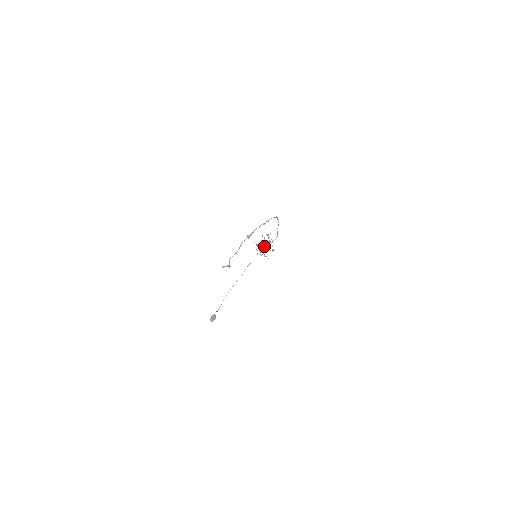
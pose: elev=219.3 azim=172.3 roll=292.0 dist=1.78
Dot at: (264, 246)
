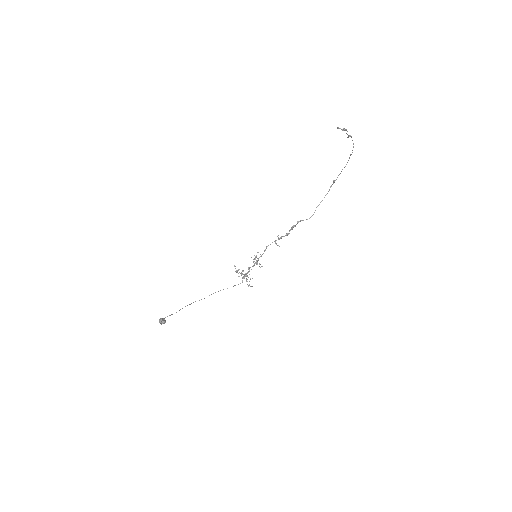
Dot at: occluded
